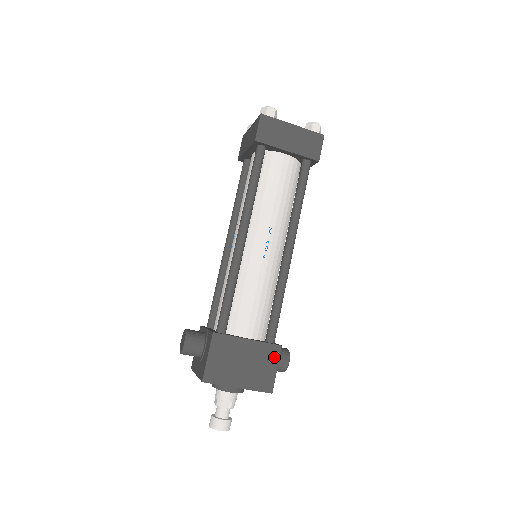
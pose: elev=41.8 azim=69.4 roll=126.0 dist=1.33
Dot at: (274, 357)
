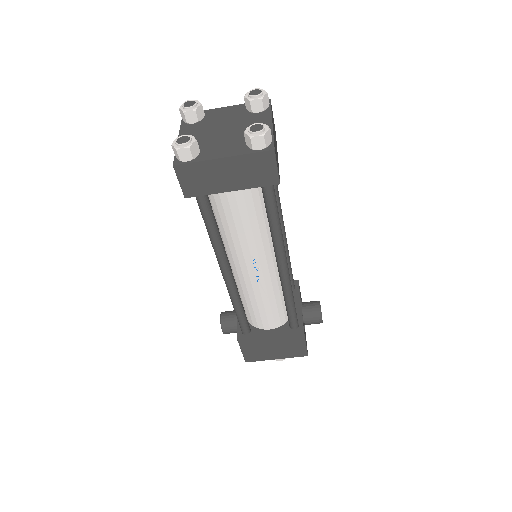
Dot at: (300, 339)
